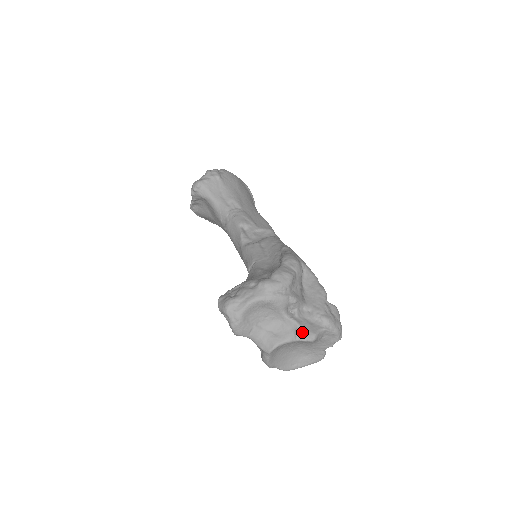
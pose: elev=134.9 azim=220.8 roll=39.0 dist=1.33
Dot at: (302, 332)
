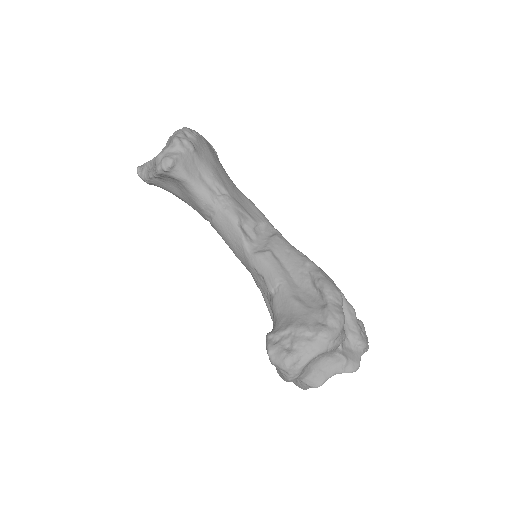
Dot at: (349, 365)
